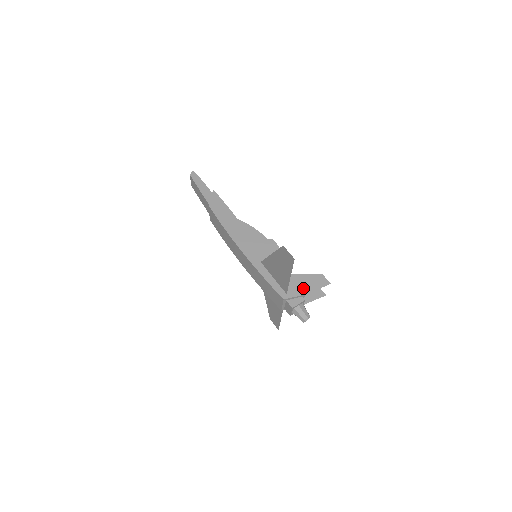
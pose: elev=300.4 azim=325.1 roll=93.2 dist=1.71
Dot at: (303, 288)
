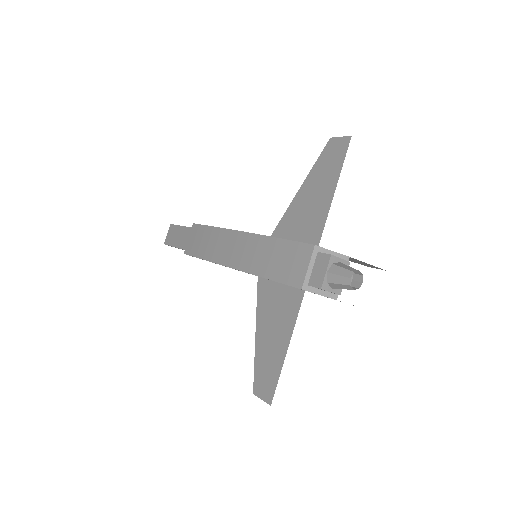
Dot at: occluded
